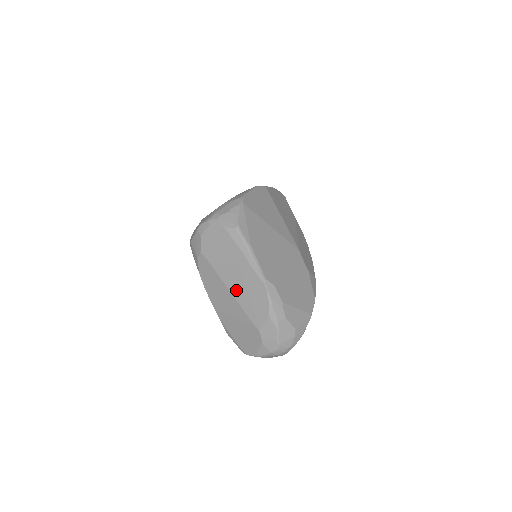
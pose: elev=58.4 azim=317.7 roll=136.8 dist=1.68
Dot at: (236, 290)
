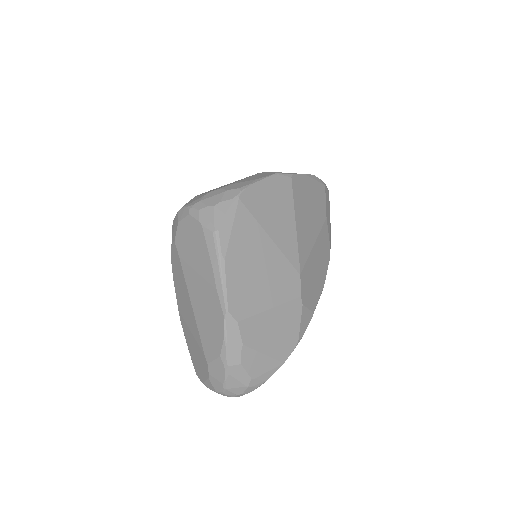
Dot at: (197, 305)
